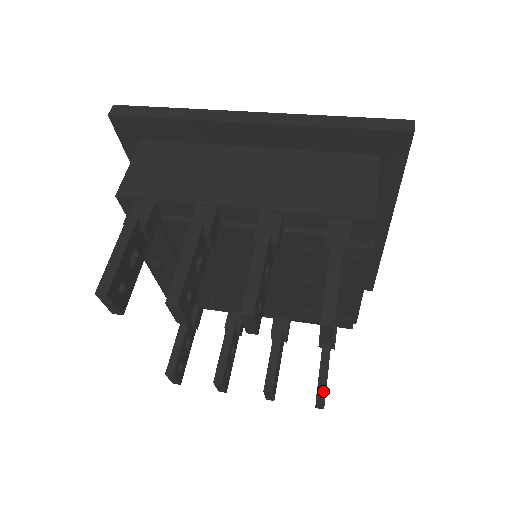
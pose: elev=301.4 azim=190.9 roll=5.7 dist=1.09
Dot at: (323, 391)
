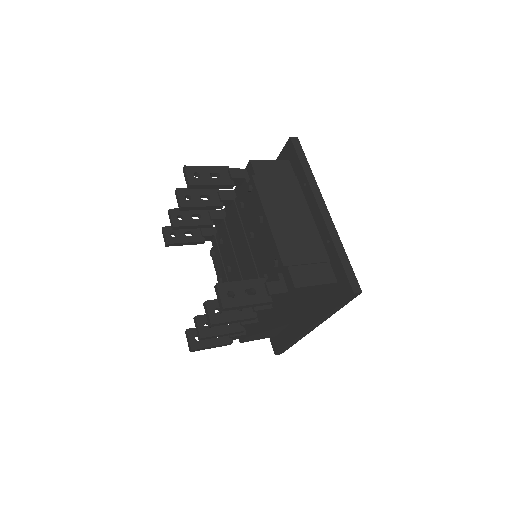
Dot at: (223, 283)
